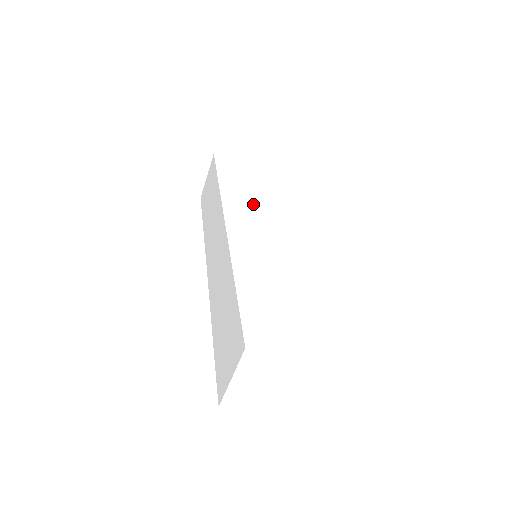
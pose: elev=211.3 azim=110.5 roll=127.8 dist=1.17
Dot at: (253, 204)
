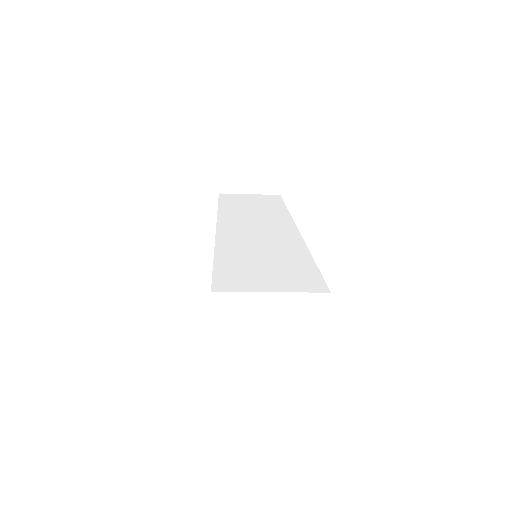
Dot at: (248, 215)
